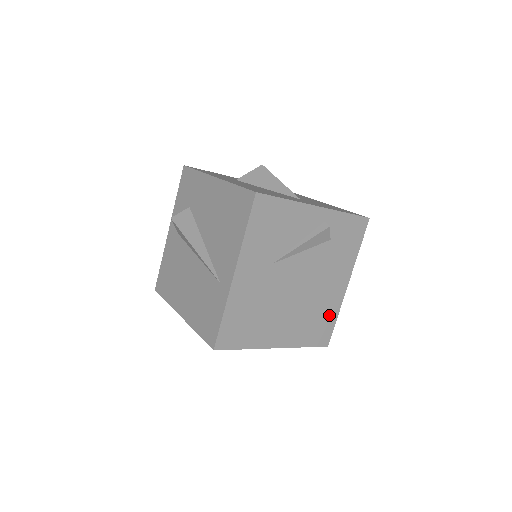
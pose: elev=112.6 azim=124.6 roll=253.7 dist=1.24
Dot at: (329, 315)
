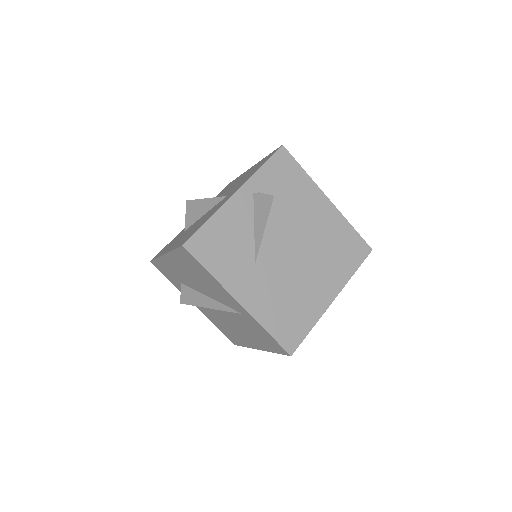
Dot at: (343, 233)
